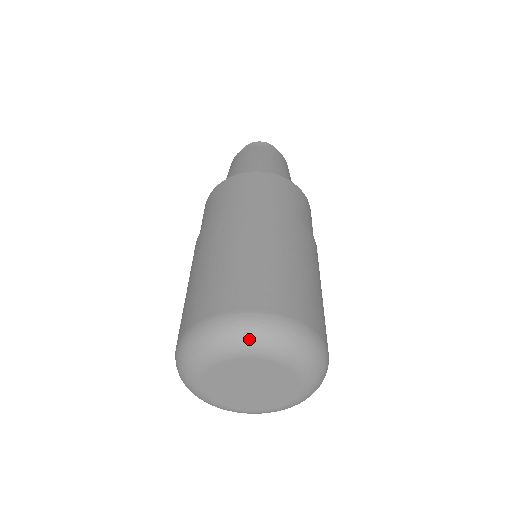
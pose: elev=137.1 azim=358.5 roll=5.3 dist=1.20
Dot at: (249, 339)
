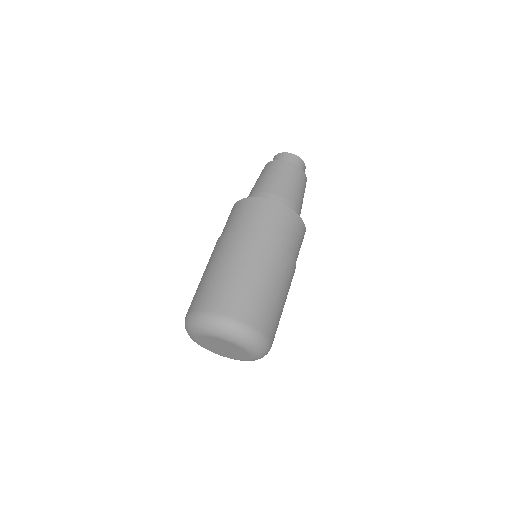
Dot at: (234, 336)
